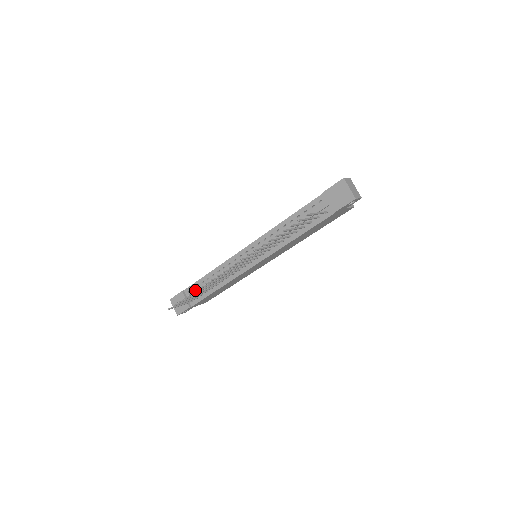
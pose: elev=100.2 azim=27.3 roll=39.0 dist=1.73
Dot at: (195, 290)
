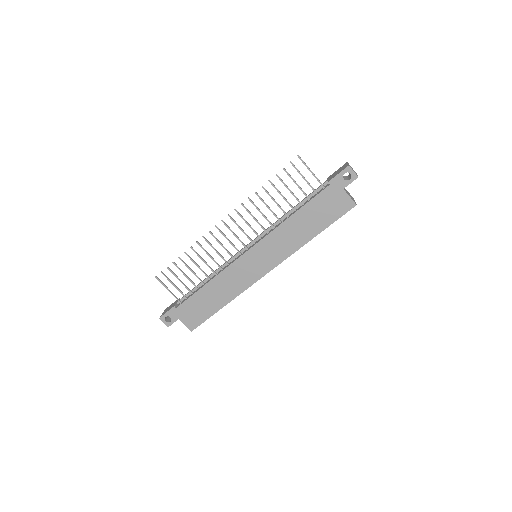
Dot at: occluded
